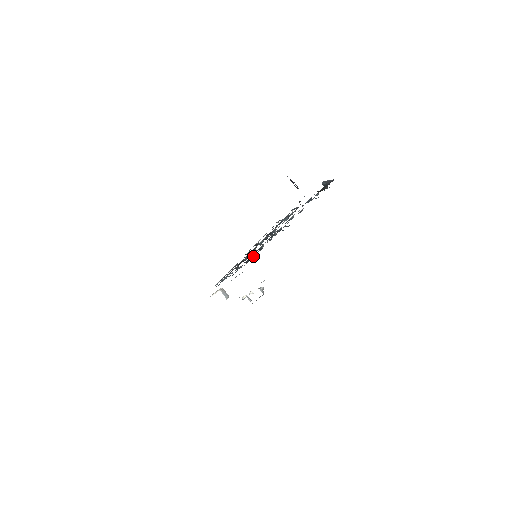
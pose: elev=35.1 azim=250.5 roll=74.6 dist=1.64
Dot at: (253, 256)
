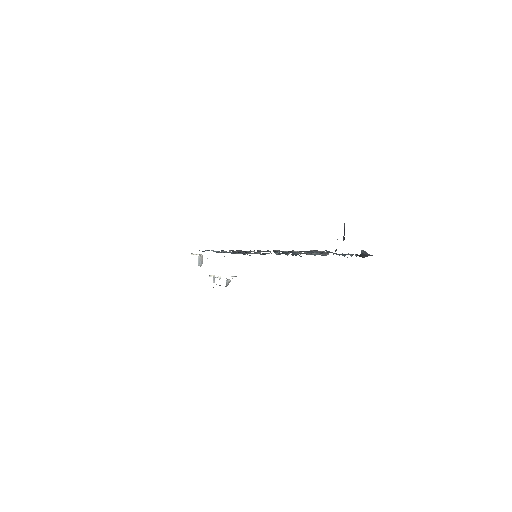
Dot at: (249, 253)
